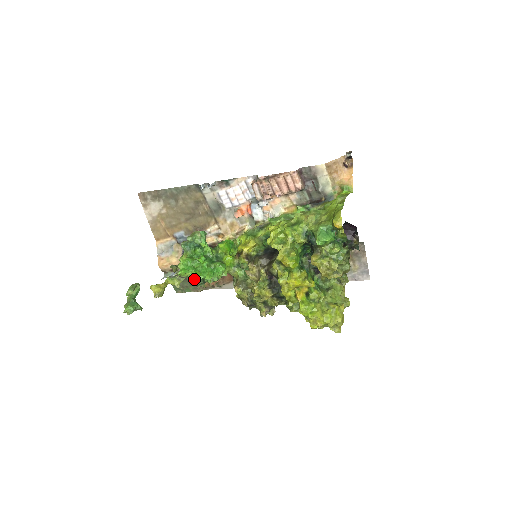
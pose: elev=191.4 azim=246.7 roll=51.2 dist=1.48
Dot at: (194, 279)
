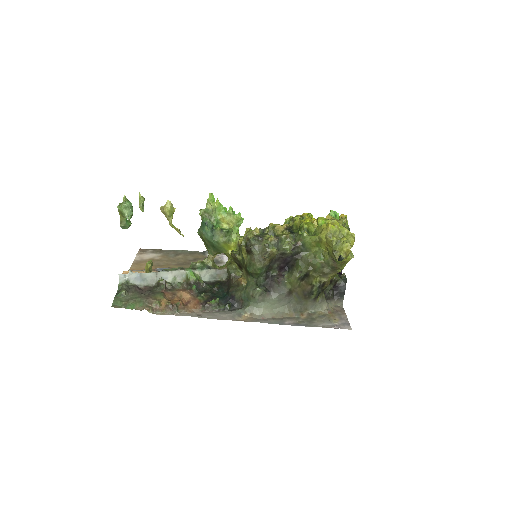
Dot at: occluded
